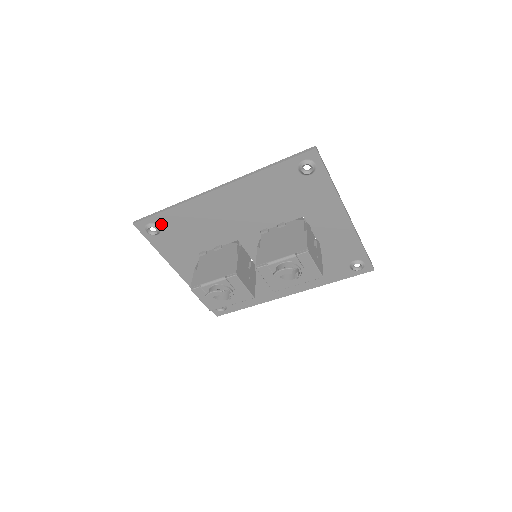
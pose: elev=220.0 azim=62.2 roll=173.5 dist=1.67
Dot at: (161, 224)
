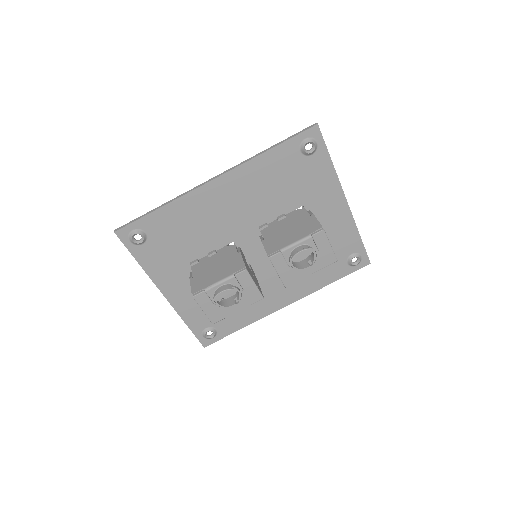
Dot at: (148, 229)
